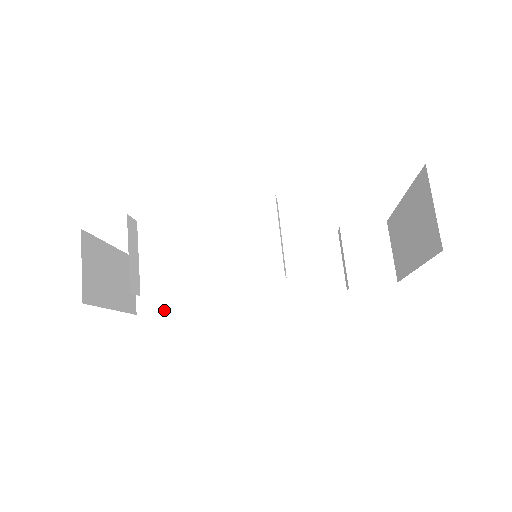
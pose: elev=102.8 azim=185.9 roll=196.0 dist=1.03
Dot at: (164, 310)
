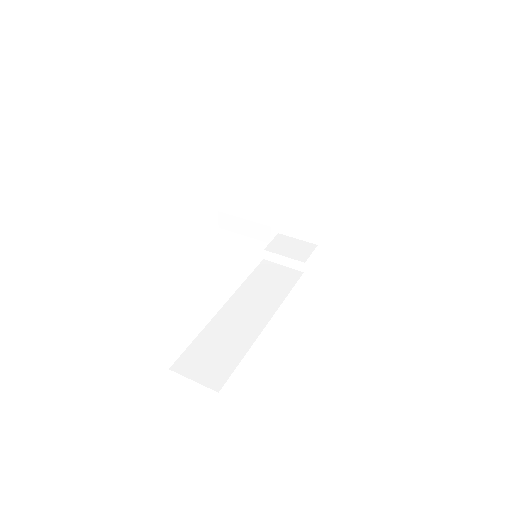
Dot at: (232, 371)
